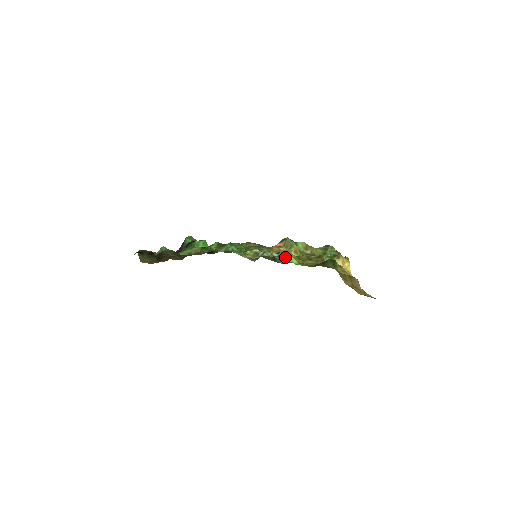
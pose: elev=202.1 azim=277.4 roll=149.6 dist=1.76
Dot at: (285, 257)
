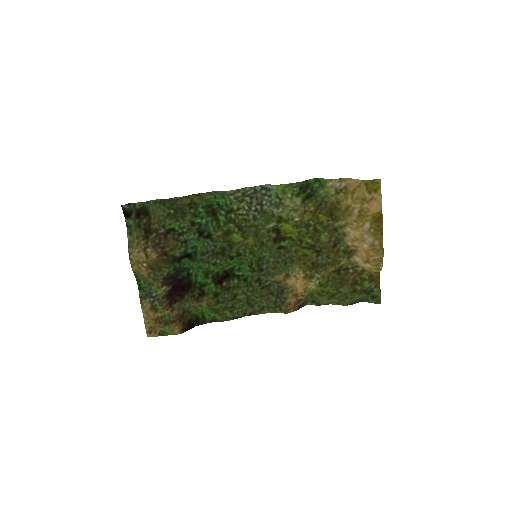
Dot at: (272, 199)
